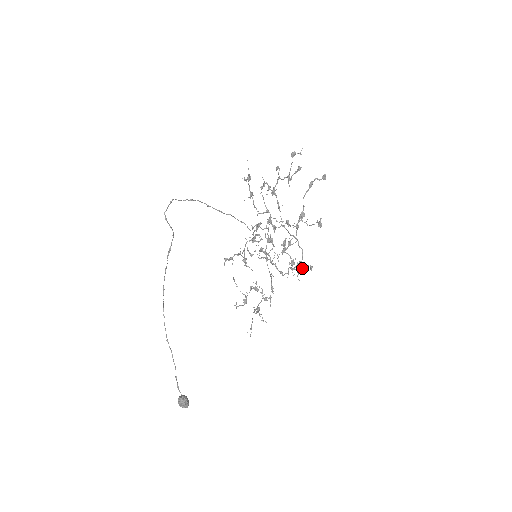
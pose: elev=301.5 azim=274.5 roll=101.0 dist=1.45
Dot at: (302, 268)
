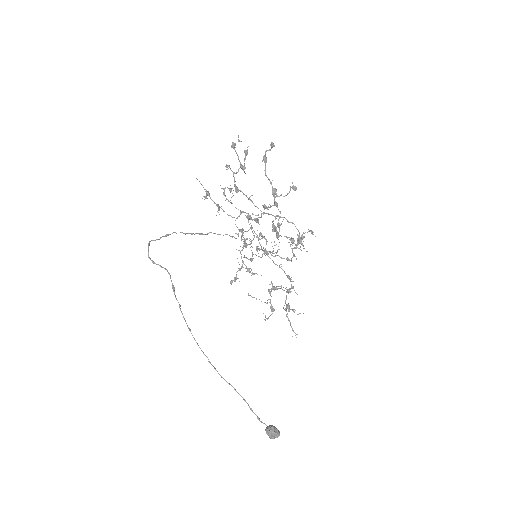
Dot at: (303, 238)
